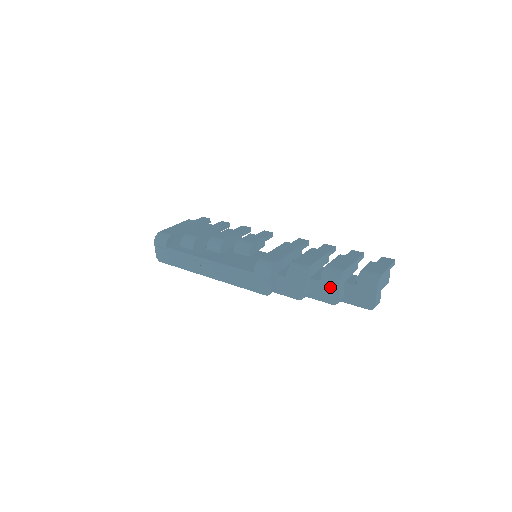
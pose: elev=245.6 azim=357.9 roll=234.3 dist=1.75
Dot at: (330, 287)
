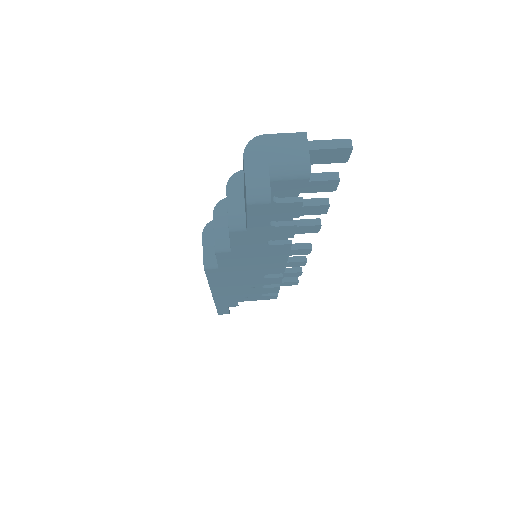
Dot at: occluded
